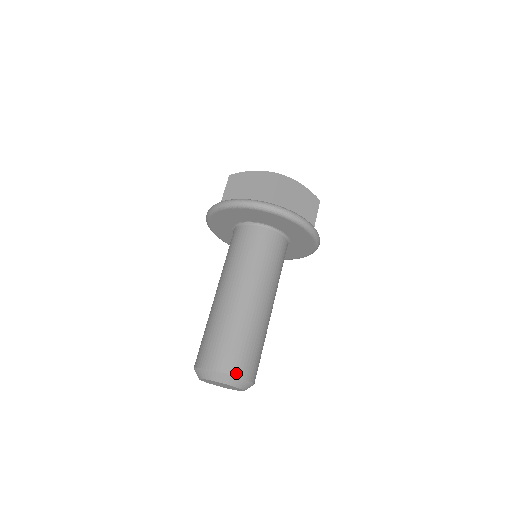
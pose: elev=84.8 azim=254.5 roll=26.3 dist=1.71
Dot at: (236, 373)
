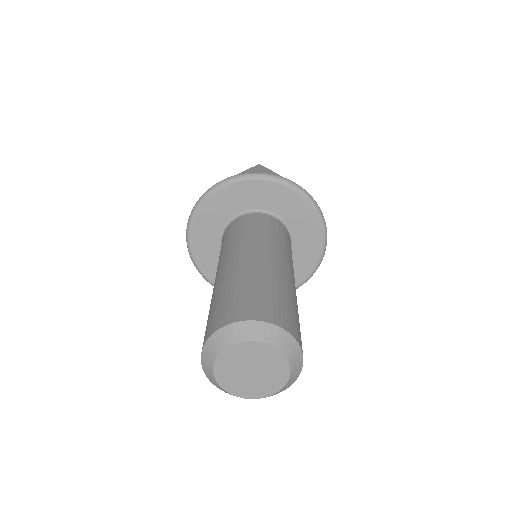
Dot at: (270, 320)
